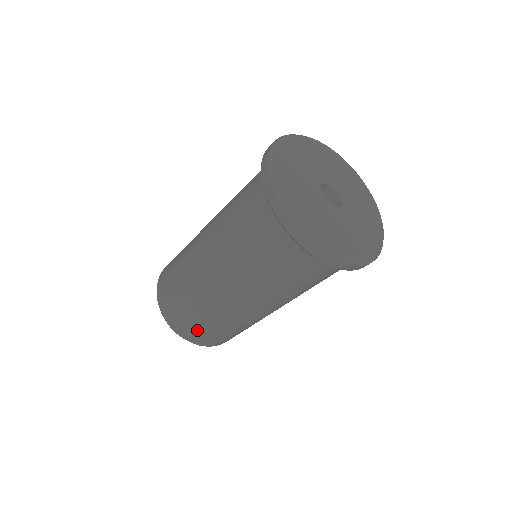
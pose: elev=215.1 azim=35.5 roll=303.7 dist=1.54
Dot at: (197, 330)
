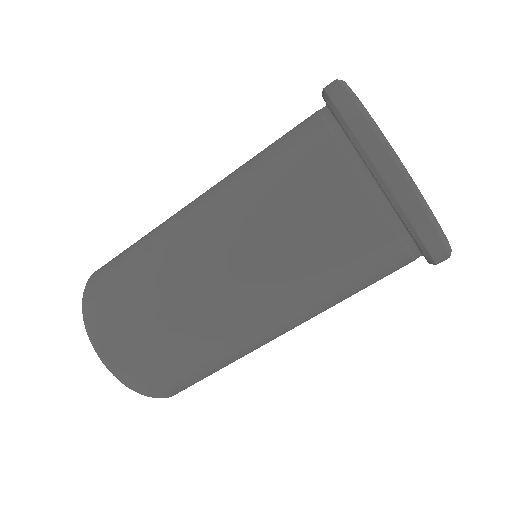
Dot at: (167, 374)
